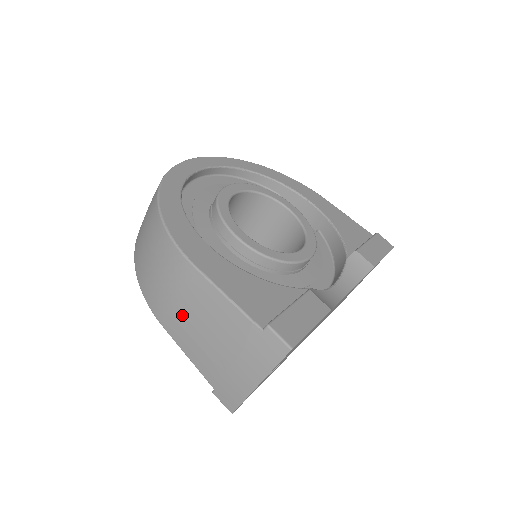
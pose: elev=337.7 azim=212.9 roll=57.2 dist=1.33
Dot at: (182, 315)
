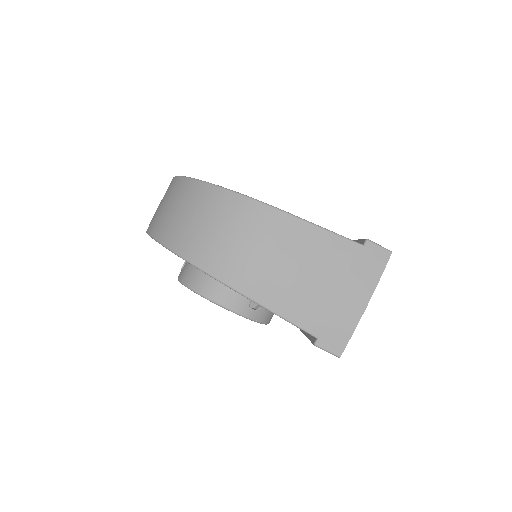
Dot at: (275, 268)
